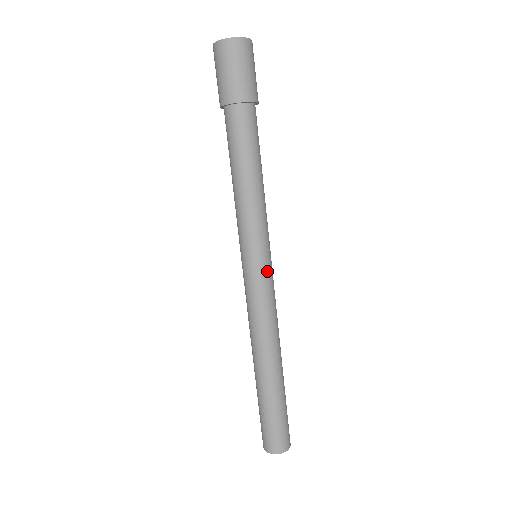
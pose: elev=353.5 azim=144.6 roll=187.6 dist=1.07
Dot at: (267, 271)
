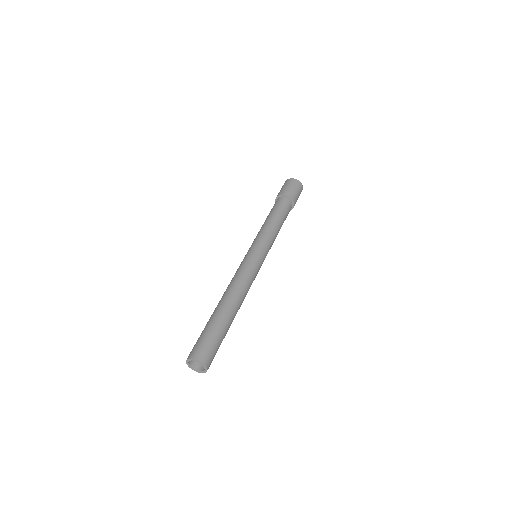
Dot at: (252, 255)
